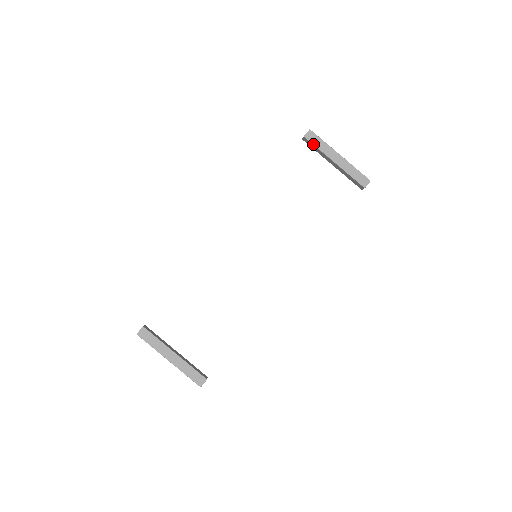
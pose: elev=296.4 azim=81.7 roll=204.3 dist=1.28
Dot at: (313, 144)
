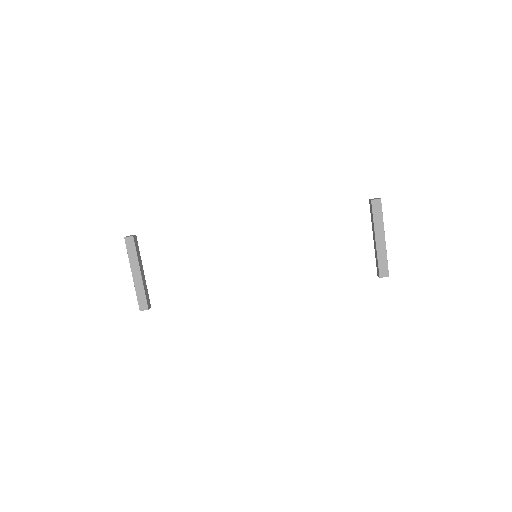
Dot at: (373, 212)
